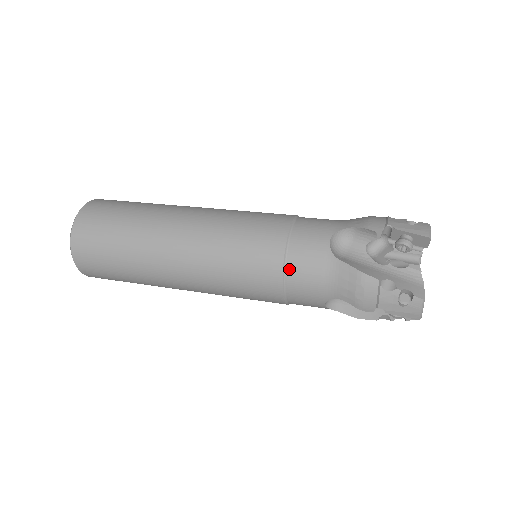
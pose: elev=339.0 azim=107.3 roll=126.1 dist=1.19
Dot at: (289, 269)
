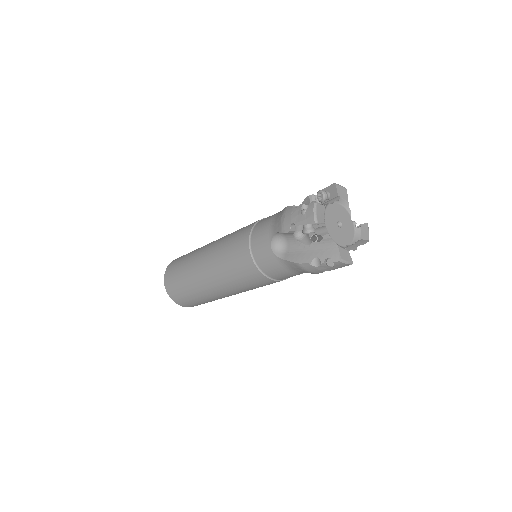
Dot at: (255, 228)
